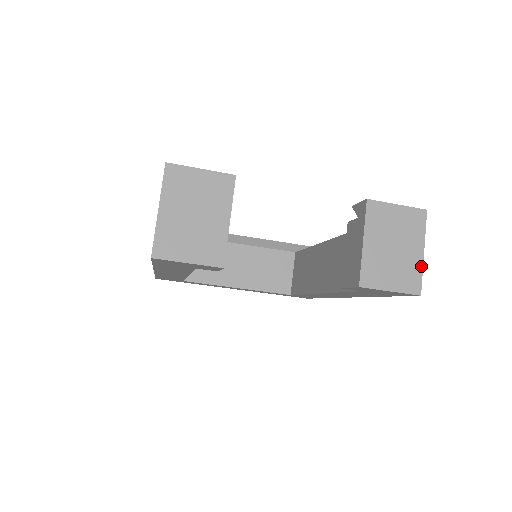
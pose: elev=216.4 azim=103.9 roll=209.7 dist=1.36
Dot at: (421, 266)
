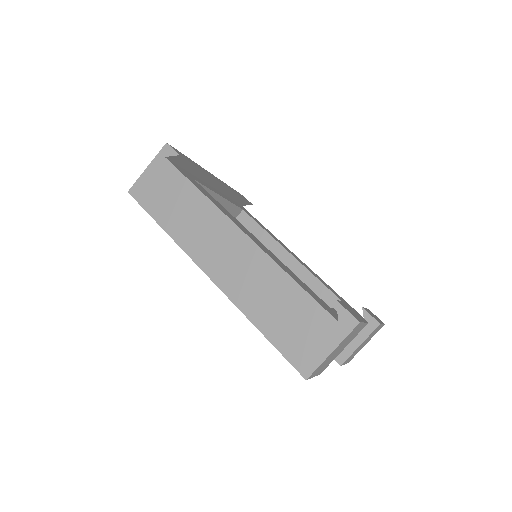
Dot at: occluded
